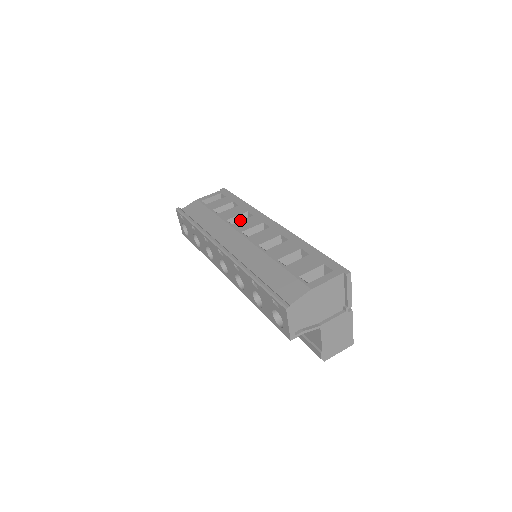
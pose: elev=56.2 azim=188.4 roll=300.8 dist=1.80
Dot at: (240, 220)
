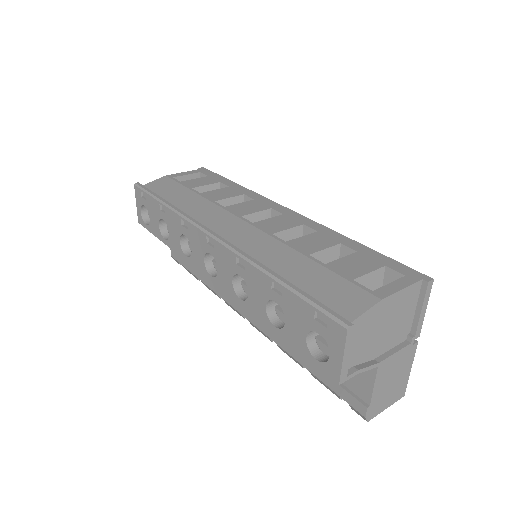
Dot at: occluded
